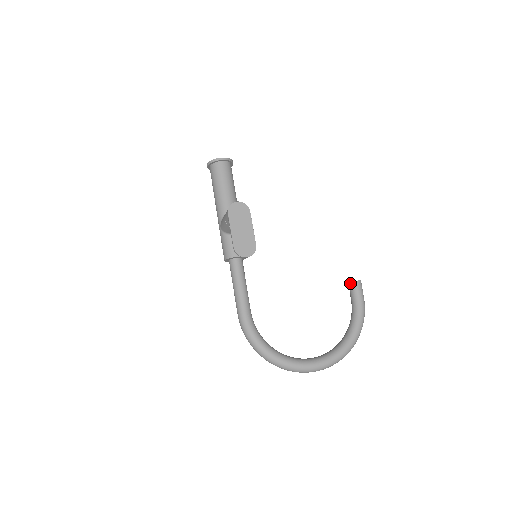
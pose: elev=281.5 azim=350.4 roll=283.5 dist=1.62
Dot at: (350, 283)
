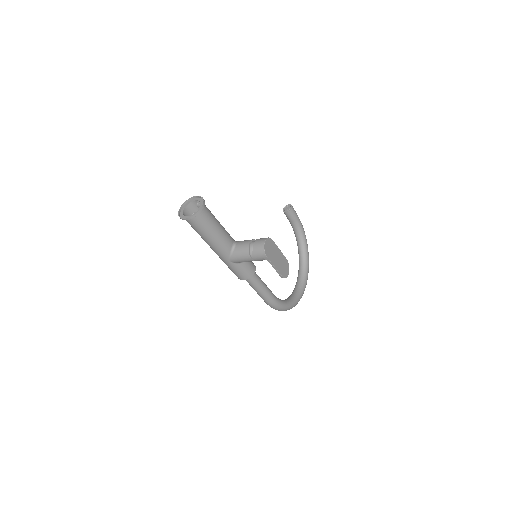
Dot at: (288, 213)
